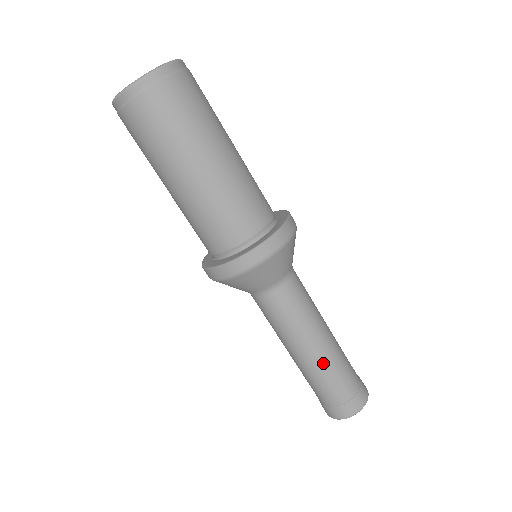
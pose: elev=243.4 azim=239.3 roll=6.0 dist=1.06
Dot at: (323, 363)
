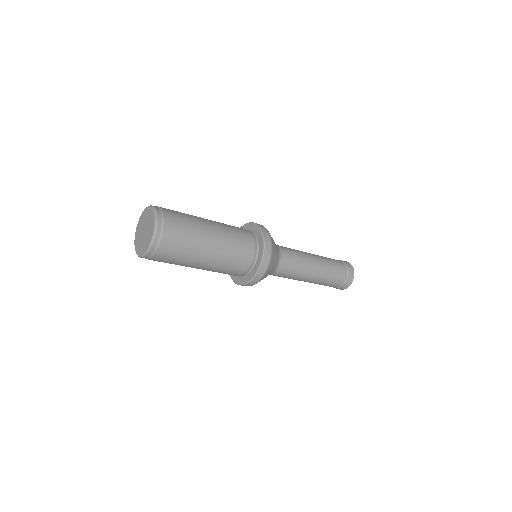
Dot at: (321, 278)
